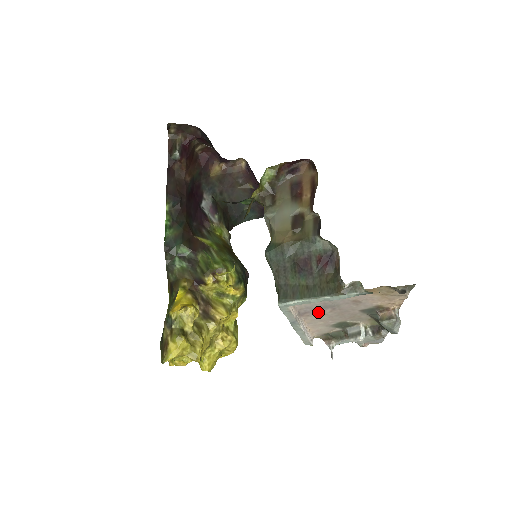
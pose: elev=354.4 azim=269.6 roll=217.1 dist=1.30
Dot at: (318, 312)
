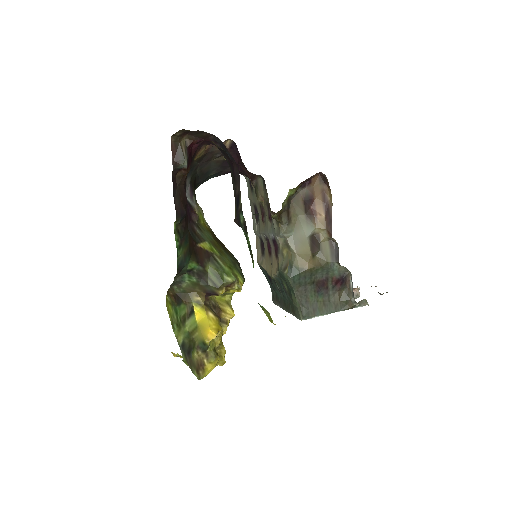
Dot at: occluded
